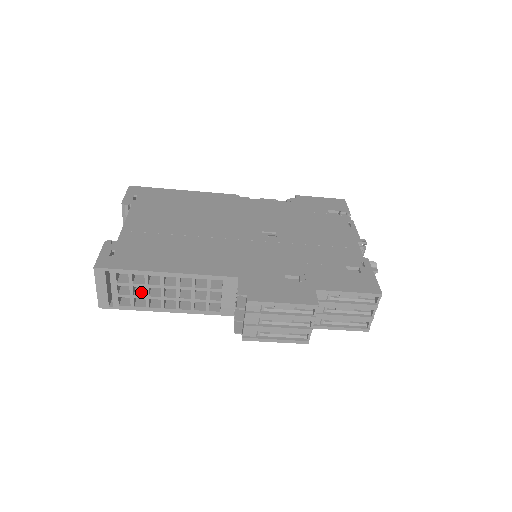
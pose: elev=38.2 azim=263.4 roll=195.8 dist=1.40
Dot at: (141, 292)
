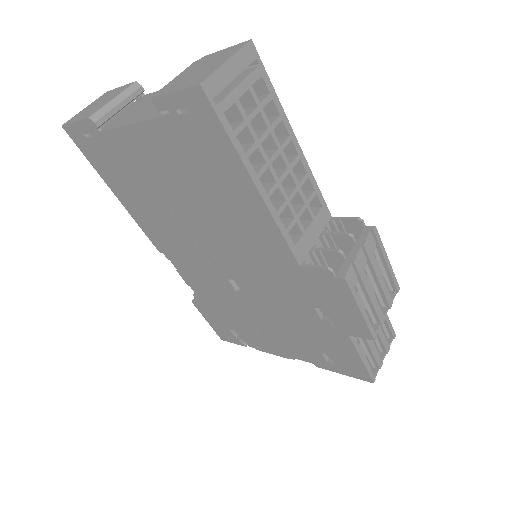
Dot at: (249, 132)
